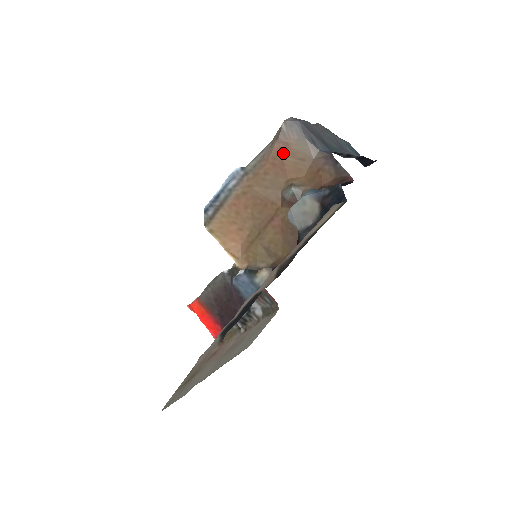
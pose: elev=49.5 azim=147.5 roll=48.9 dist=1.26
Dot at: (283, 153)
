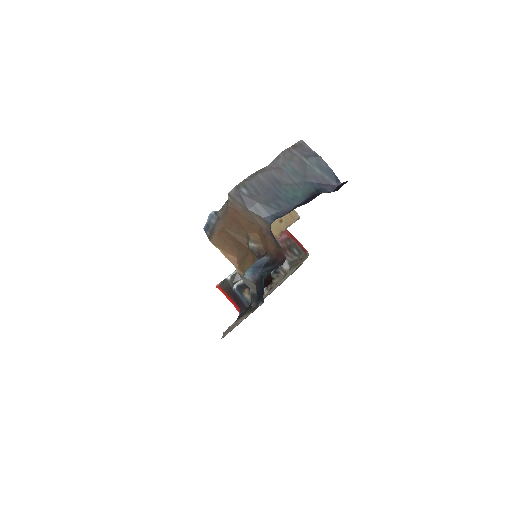
Dot at: (236, 216)
